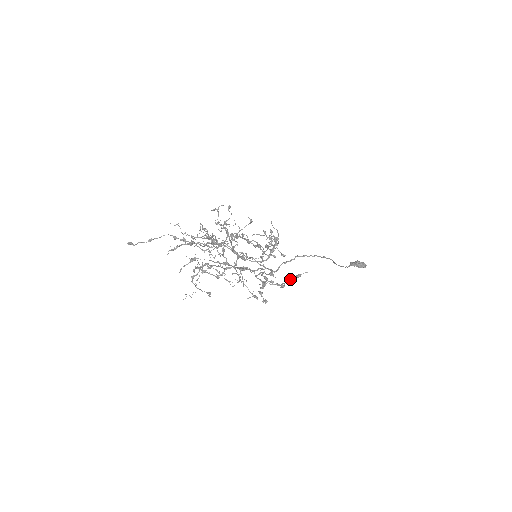
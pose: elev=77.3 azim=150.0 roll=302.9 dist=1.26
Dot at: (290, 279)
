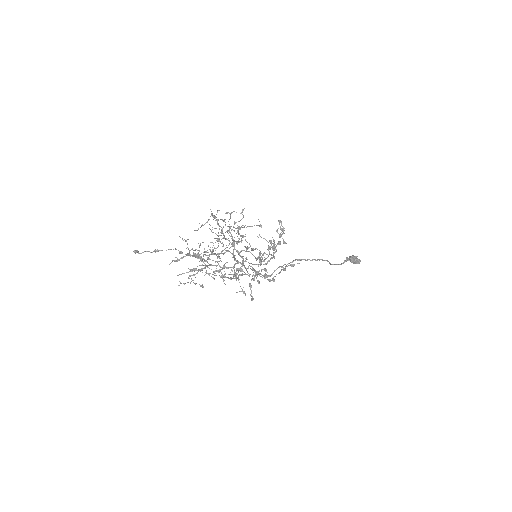
Dot at: (283, 268)
